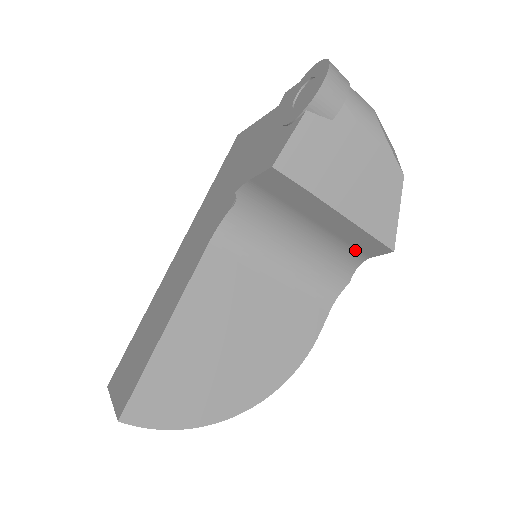
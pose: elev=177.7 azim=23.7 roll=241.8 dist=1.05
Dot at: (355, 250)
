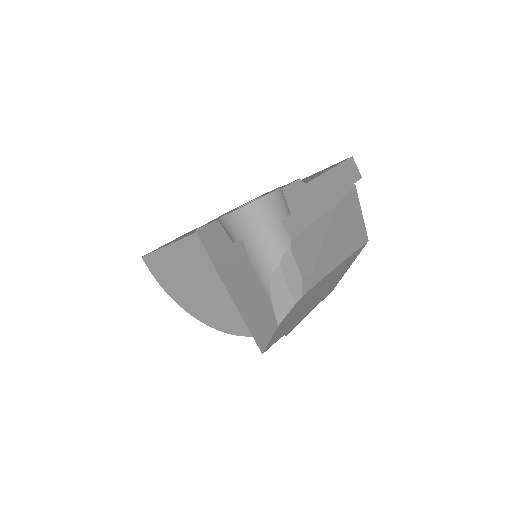
Dot at: occluded
